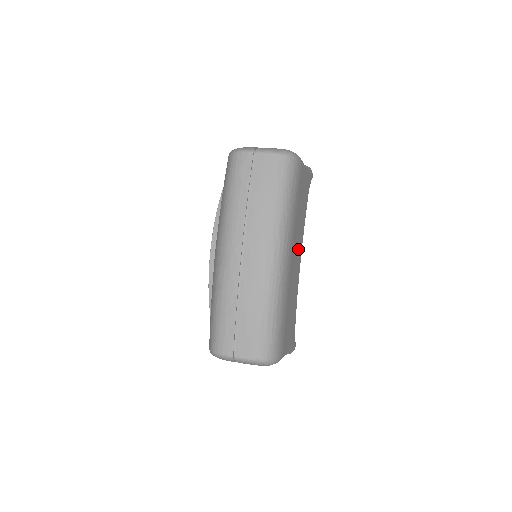
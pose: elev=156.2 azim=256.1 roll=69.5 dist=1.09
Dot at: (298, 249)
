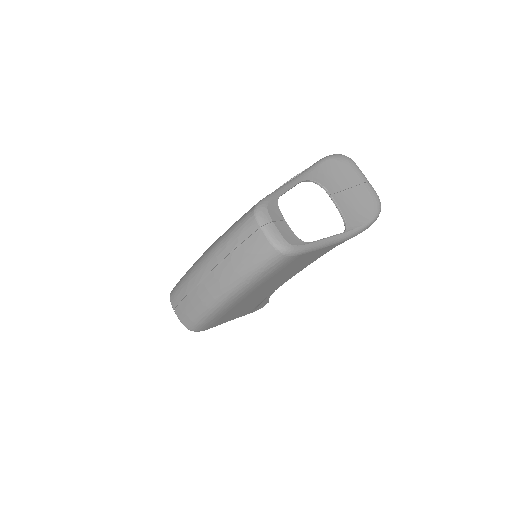
Dot at: (274, 284)
